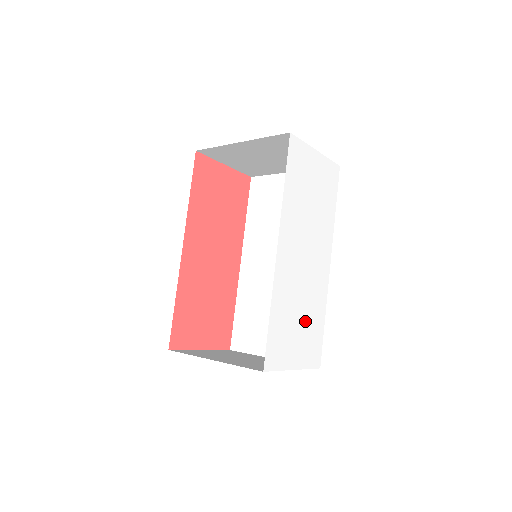
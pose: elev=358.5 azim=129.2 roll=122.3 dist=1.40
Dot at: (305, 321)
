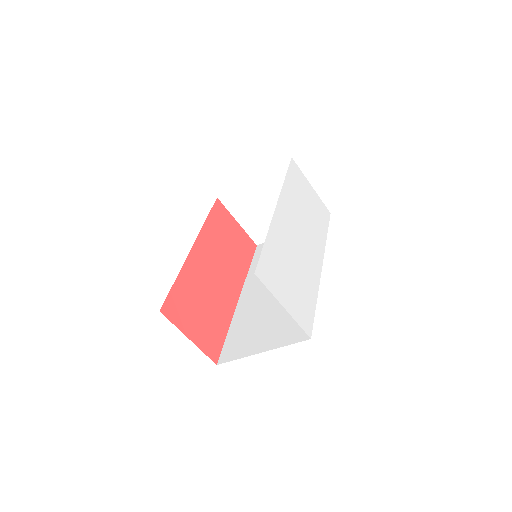
Dot at: (297, 281)
